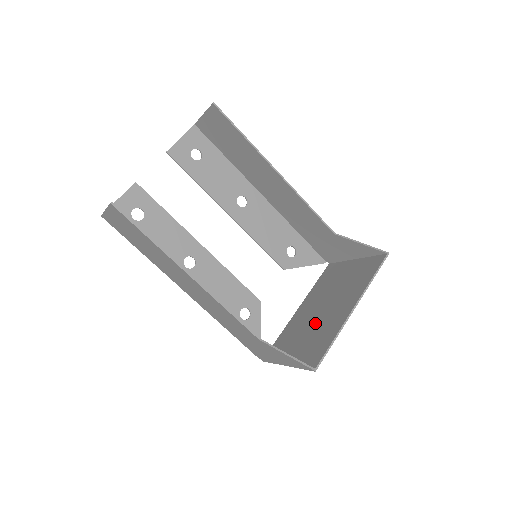
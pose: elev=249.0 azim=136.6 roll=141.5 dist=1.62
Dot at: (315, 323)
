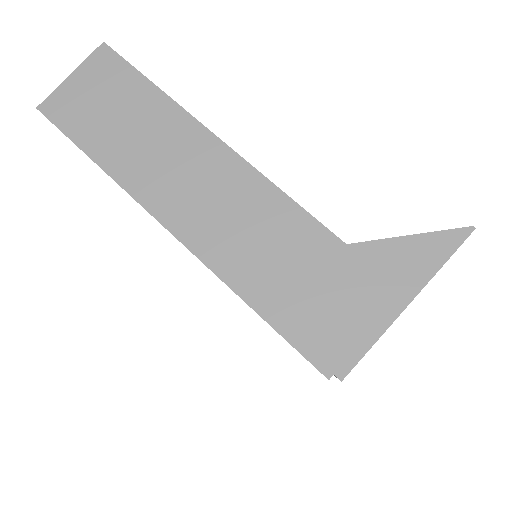
Dot at: occluded
